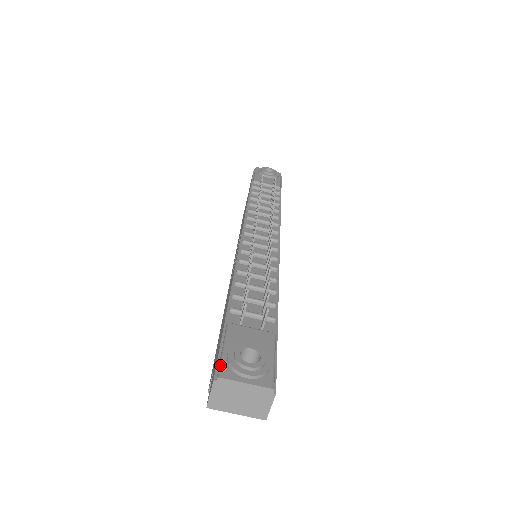
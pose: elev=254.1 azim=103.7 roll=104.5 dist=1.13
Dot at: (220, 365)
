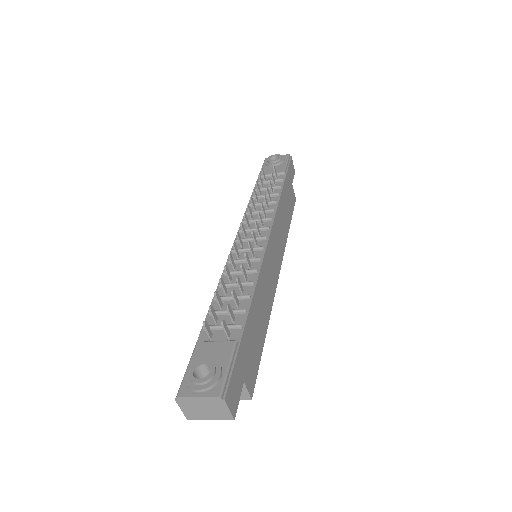
Dot at: (180, 385)
